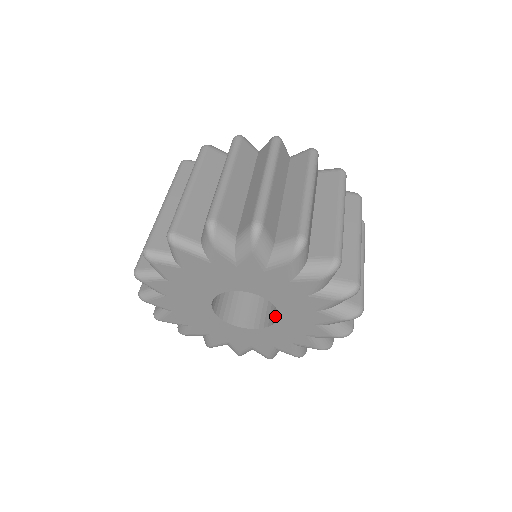
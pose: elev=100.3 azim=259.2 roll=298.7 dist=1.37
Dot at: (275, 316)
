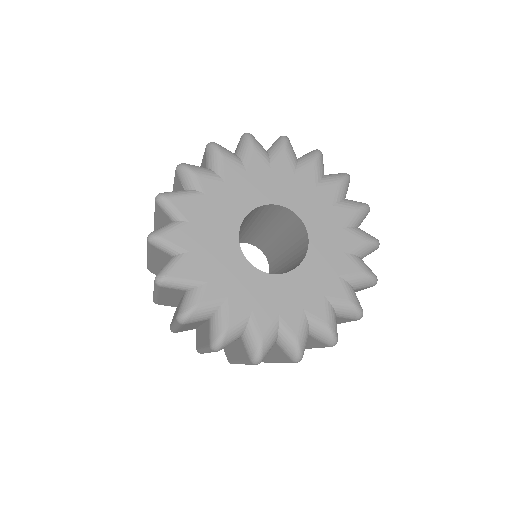
Dot at: (270, 263)
